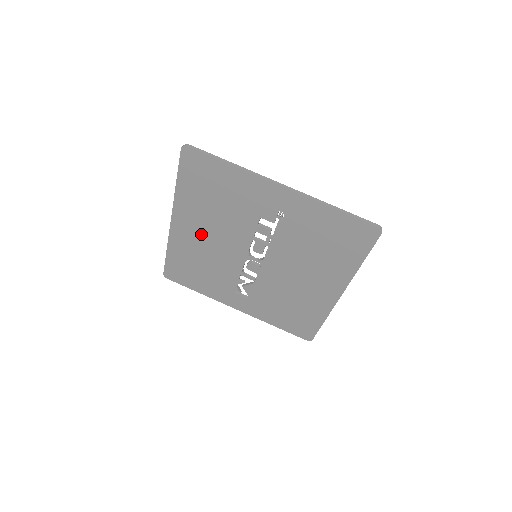
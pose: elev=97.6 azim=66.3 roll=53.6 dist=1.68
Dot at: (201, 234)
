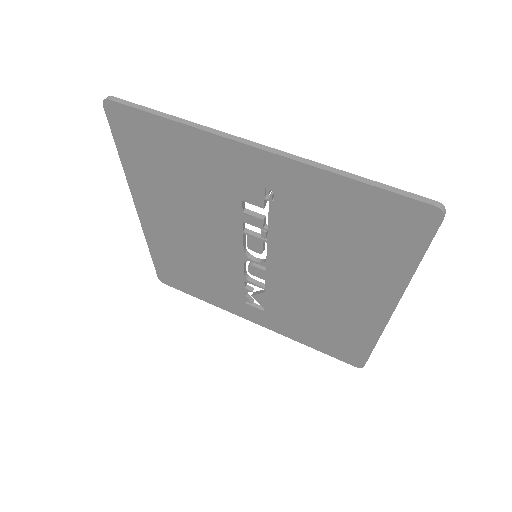
Dot at: (178, 228)
